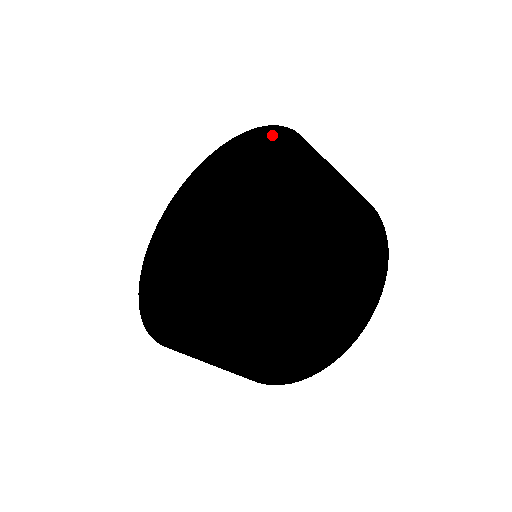
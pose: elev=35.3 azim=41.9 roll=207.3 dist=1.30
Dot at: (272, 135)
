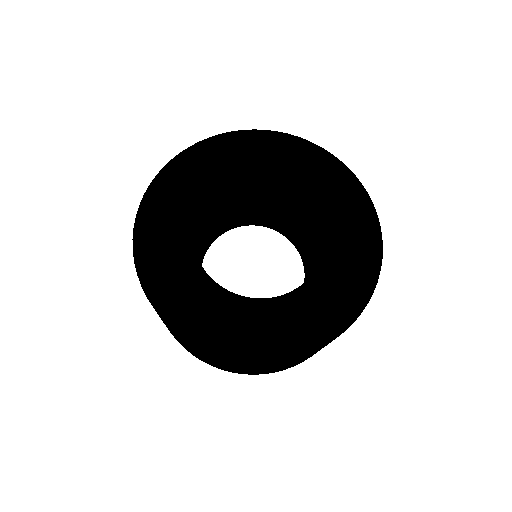
Dot at: (370, 232)
